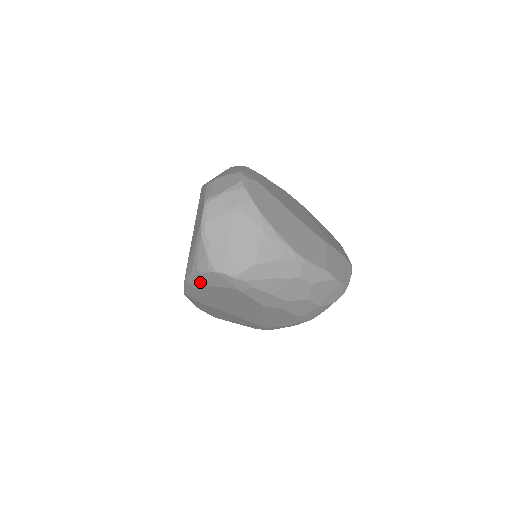
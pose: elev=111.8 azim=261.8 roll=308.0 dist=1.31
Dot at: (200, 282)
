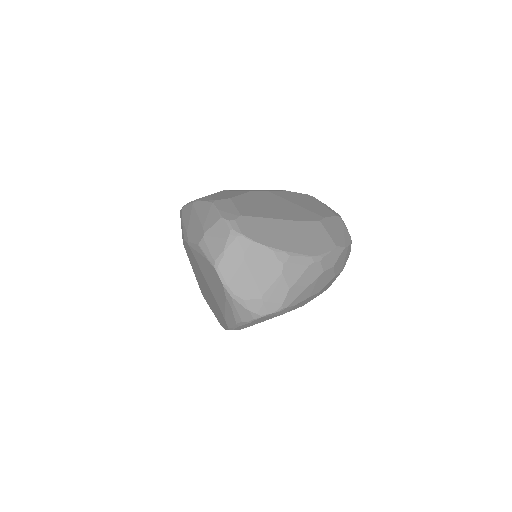
Dot at: (247, 326)
